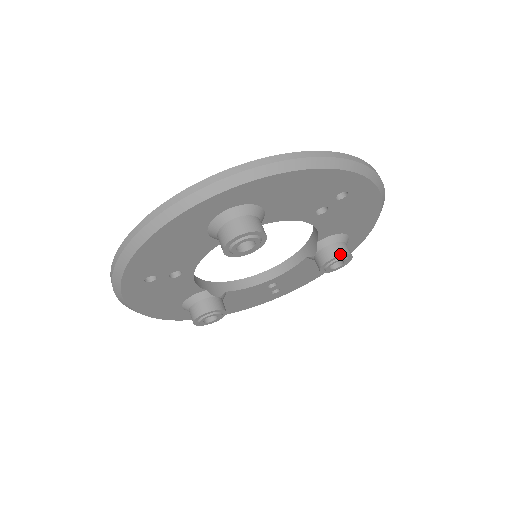
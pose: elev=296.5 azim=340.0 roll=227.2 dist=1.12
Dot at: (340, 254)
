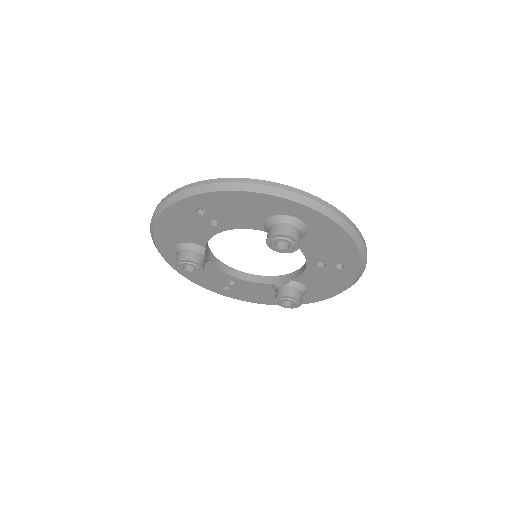
Dot at: (298, 298)
